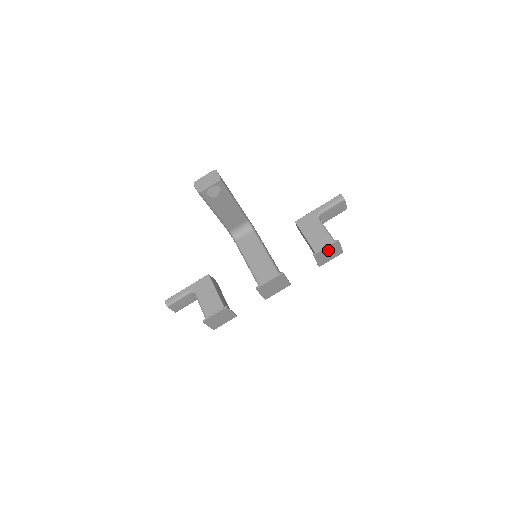
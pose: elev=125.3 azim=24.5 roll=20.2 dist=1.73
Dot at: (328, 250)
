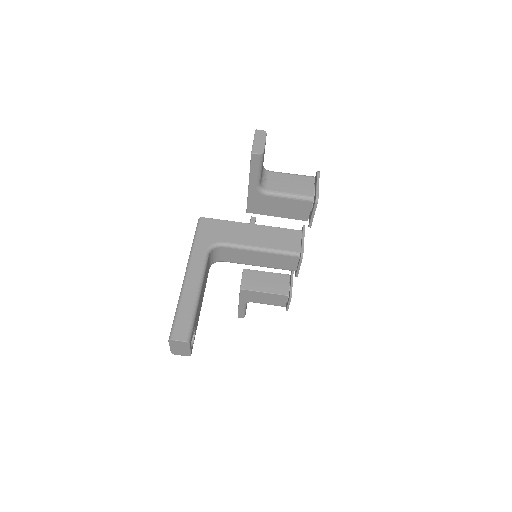
Dot at: occluded
